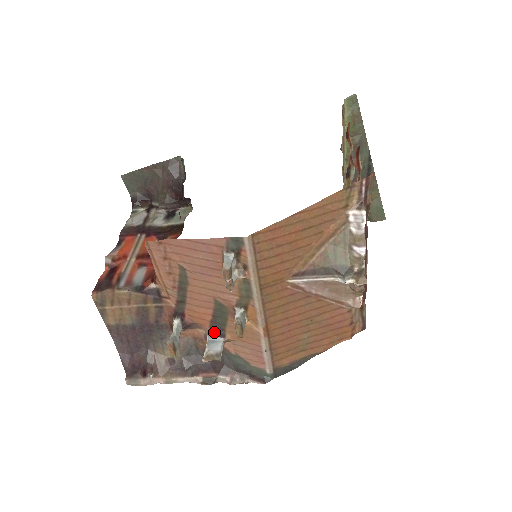
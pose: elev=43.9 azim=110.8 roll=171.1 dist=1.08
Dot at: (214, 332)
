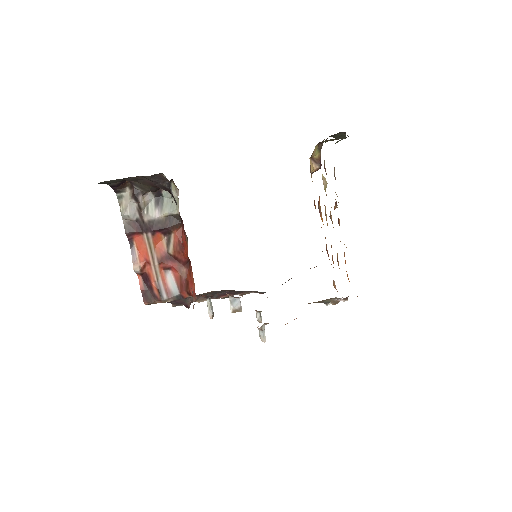
Dot at: (234, 297)
